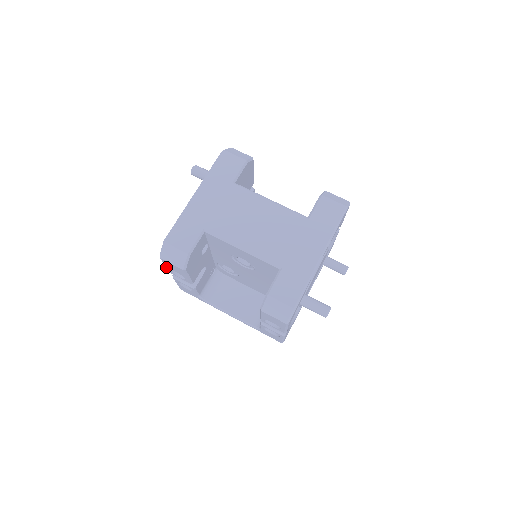
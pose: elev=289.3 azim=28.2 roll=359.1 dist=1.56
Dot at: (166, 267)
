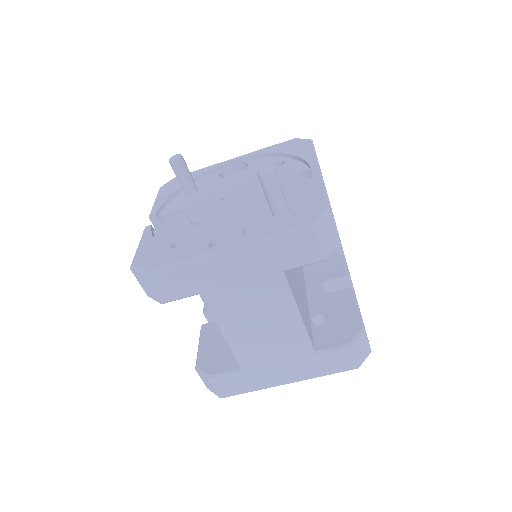
Dot at: (139, 244)
